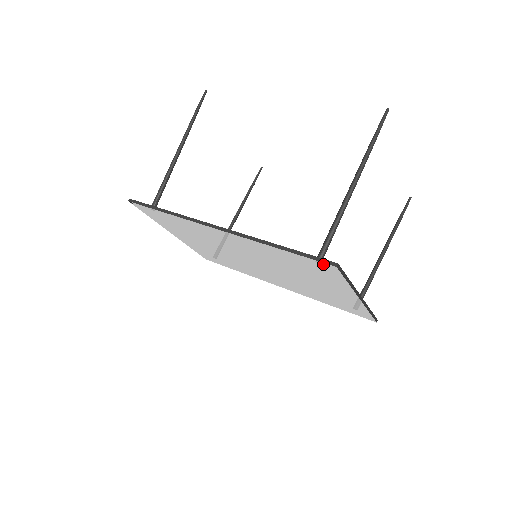
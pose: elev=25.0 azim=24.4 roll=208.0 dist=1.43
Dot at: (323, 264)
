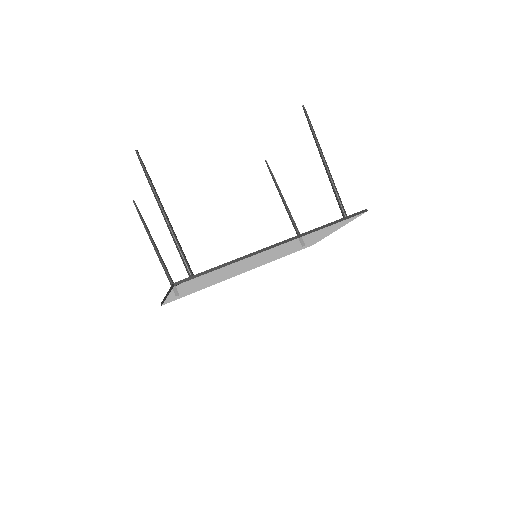
Dot at: occluded
